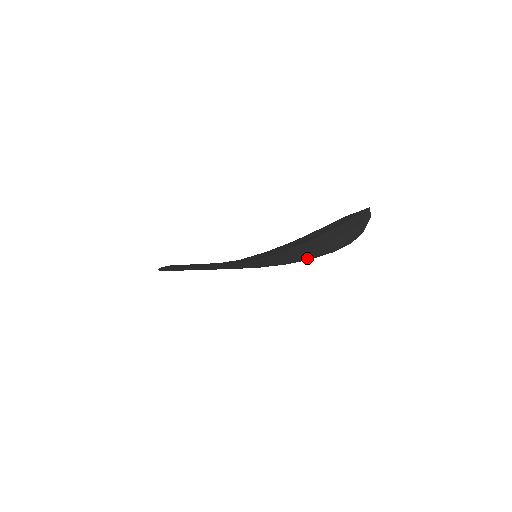
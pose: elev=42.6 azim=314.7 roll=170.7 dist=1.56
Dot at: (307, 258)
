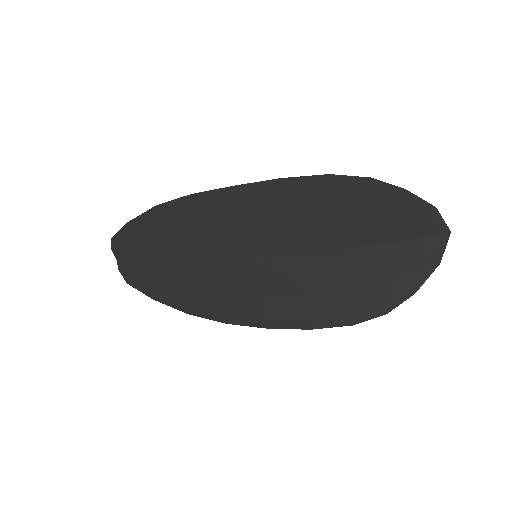
Dot at: (308, 318)
